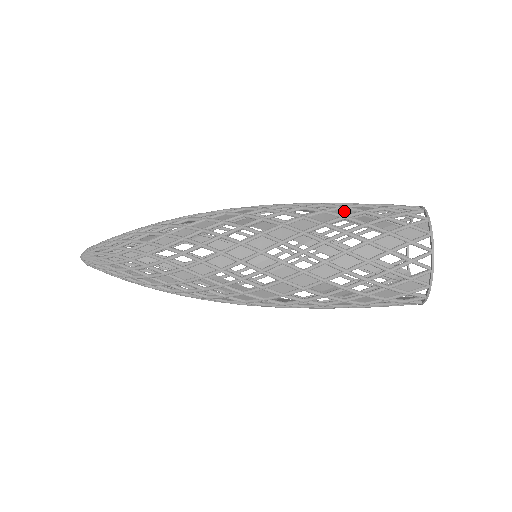
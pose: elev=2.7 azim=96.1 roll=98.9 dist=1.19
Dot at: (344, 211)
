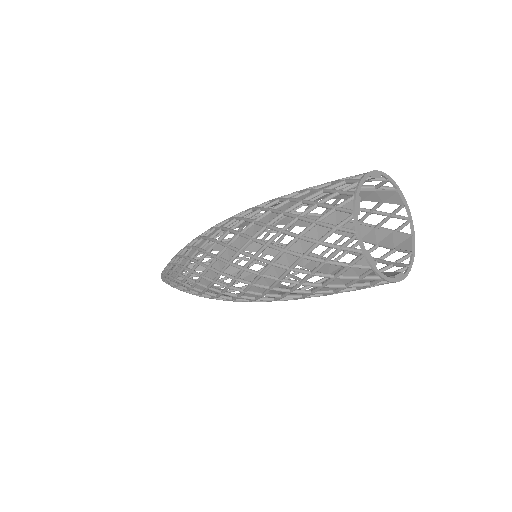
Dot at: occluded
